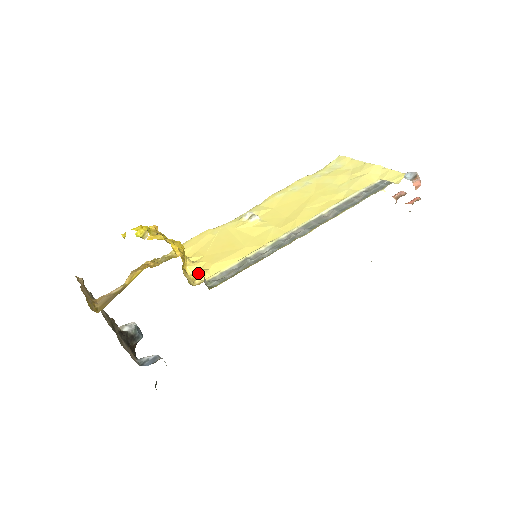
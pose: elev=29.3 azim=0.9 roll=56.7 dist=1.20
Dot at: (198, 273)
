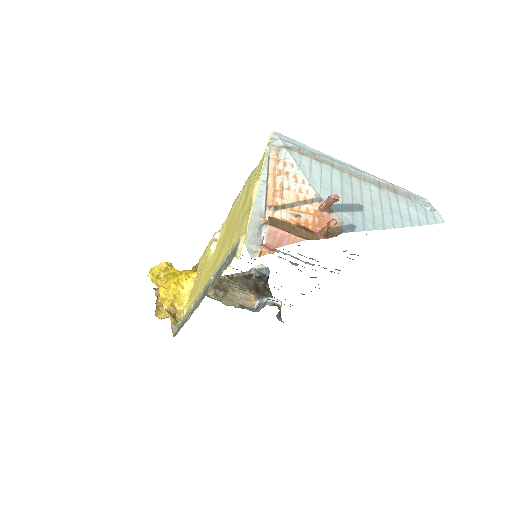
Dot at: (184, 308)
